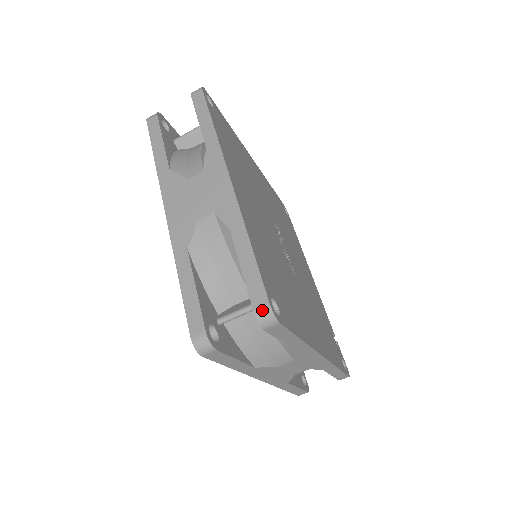
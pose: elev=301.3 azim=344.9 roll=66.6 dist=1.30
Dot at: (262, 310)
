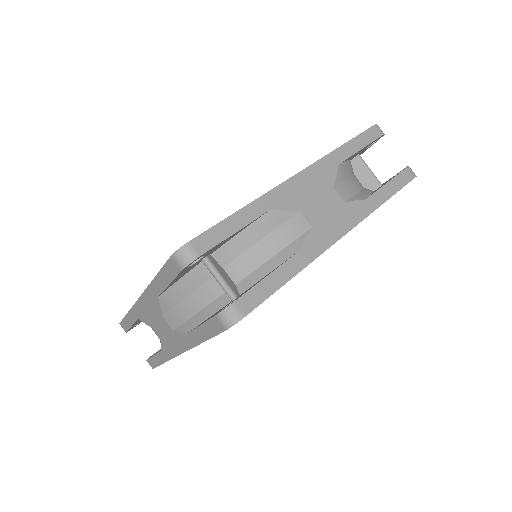
Dot at: (237, 311)
